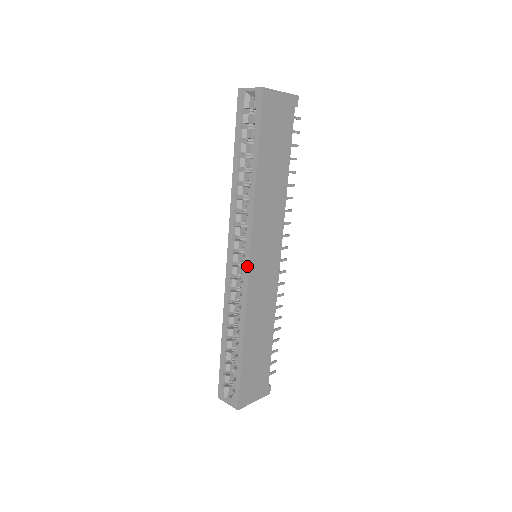
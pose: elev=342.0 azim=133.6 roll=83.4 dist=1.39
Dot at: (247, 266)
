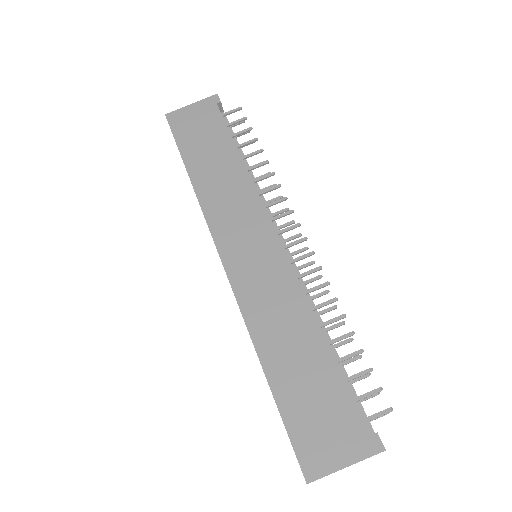
Dot at: (223, 266)
